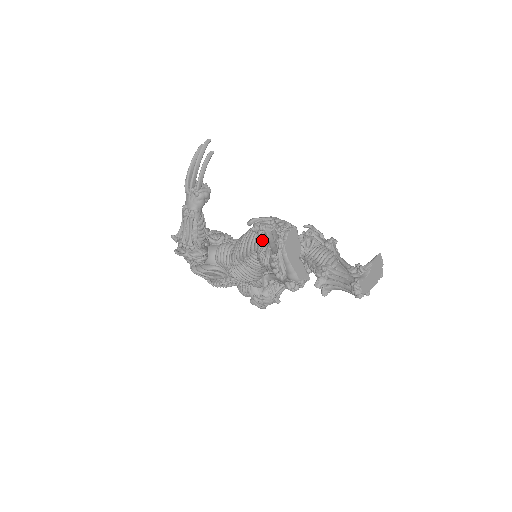
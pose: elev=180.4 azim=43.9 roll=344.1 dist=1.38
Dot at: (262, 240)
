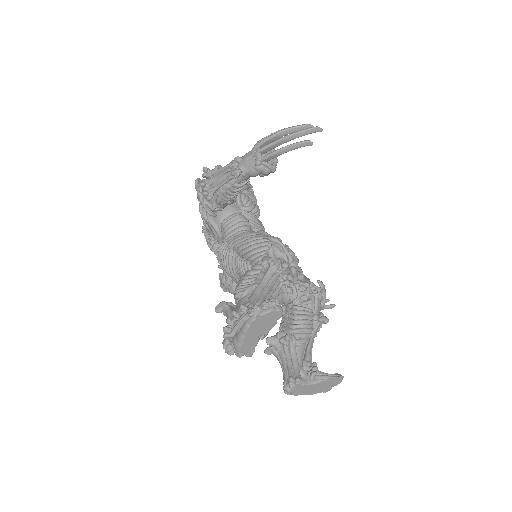
Dot at: (260, 269)
